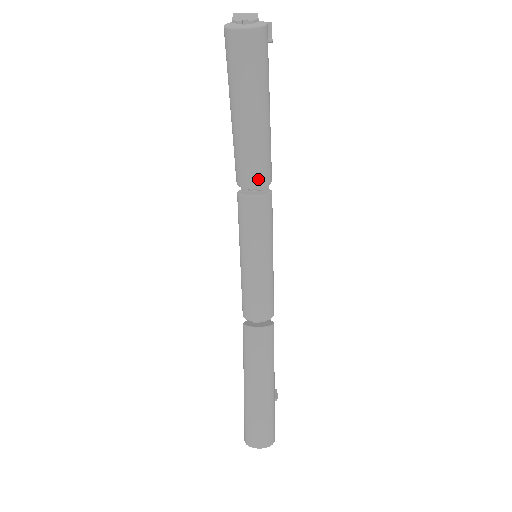
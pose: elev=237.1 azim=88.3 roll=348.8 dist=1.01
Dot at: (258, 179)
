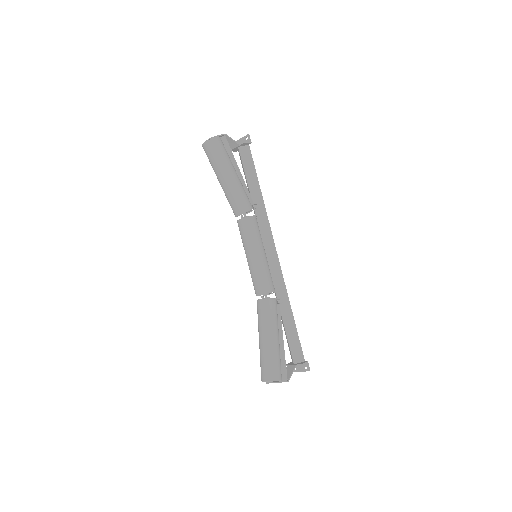
Dot at: (238, 209)
